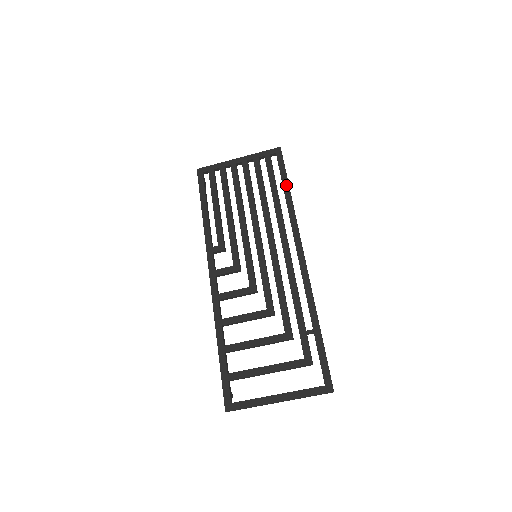
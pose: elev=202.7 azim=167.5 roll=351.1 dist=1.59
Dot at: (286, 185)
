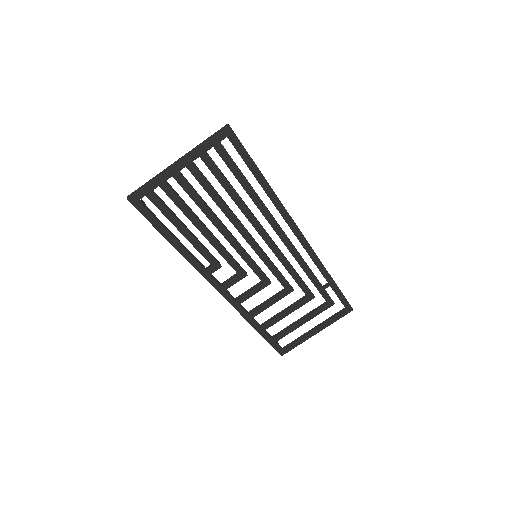
Dot at: (259, 176)
